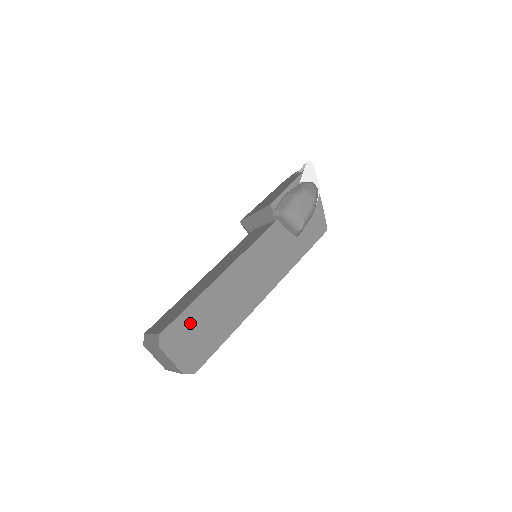
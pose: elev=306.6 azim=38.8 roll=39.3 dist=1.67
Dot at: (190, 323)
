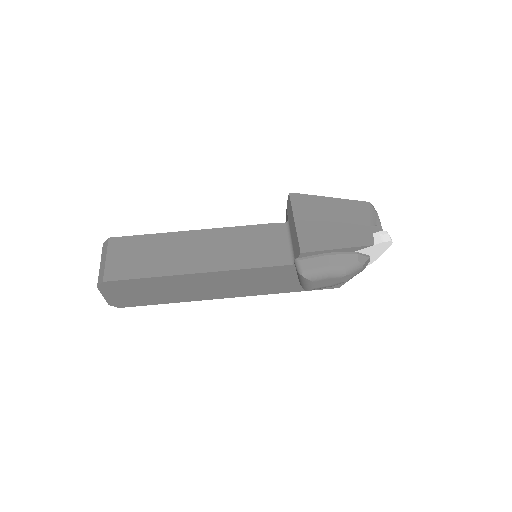
Dot at: (137, 286)
